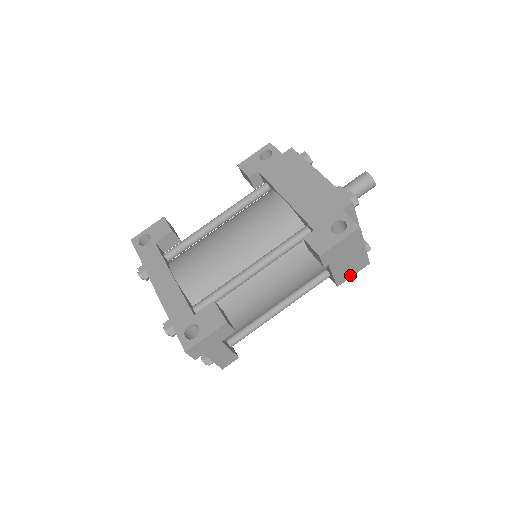
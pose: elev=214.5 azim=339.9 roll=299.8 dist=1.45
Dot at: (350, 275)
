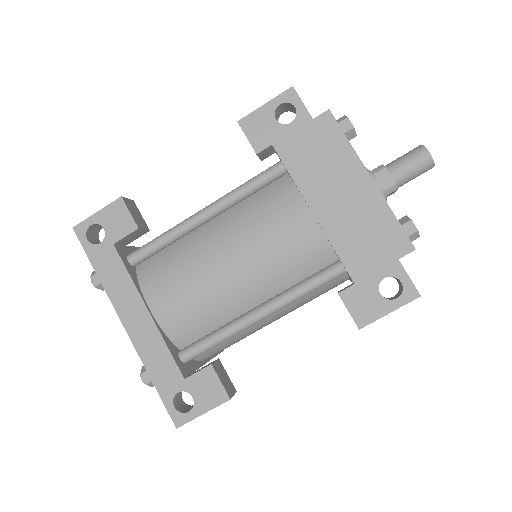
Dot at: occluded
